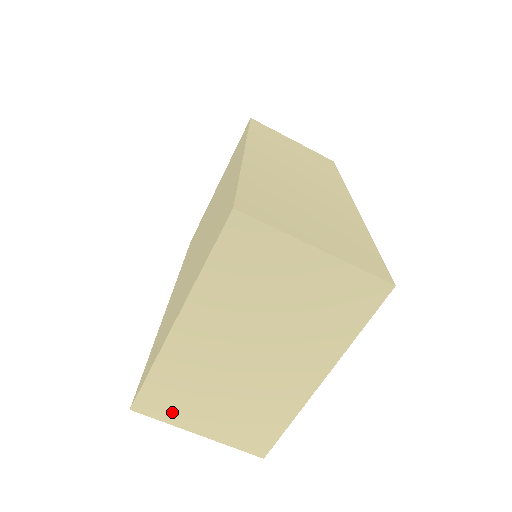
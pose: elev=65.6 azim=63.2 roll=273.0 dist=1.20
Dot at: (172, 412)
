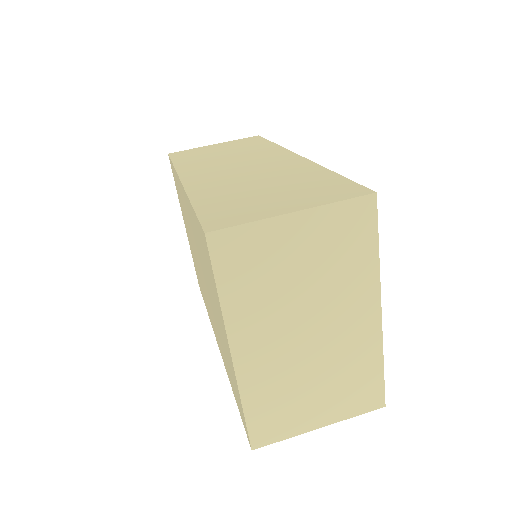
Dot at: (285, 427)
